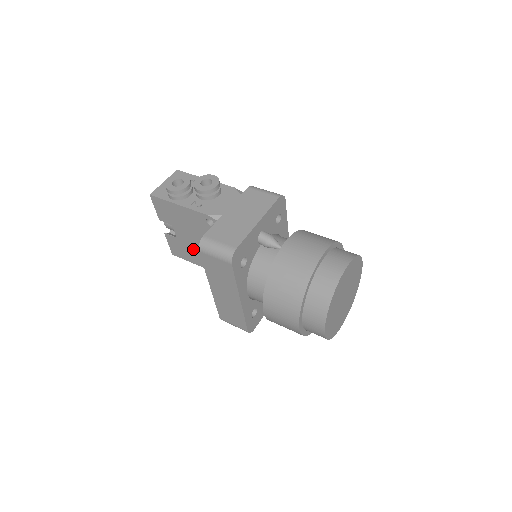
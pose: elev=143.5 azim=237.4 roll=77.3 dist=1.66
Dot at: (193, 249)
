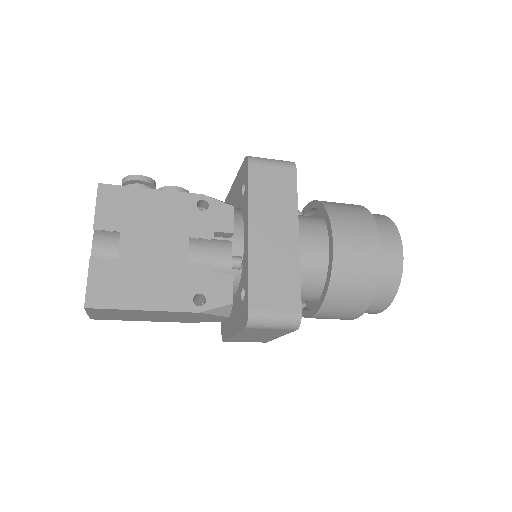
Dot at: (148, 272)
